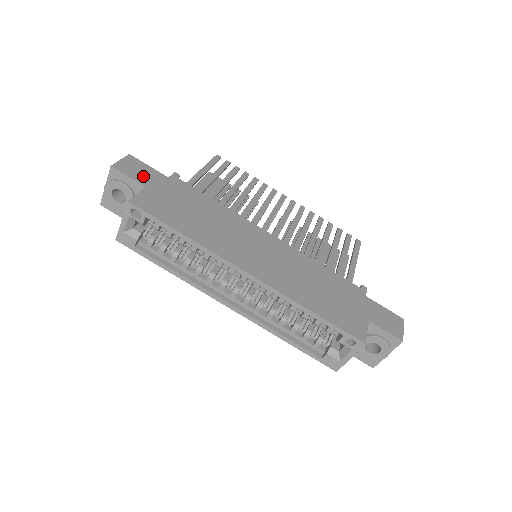
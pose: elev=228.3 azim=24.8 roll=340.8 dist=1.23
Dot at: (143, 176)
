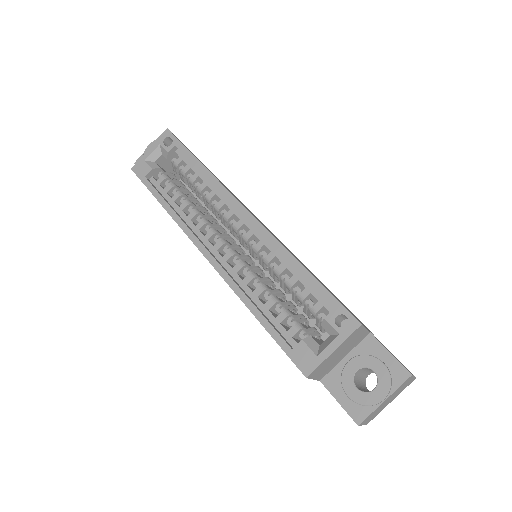
Dot at: occluded
